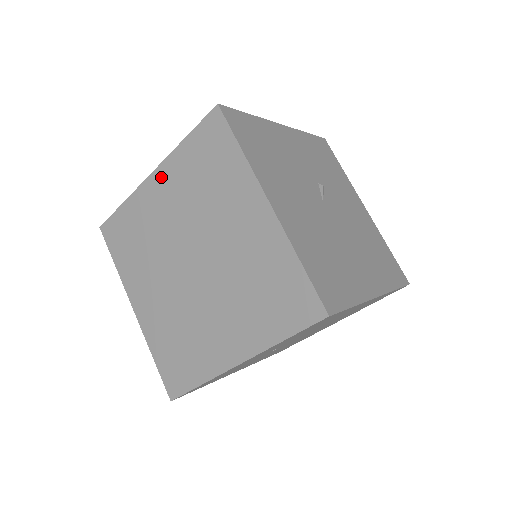
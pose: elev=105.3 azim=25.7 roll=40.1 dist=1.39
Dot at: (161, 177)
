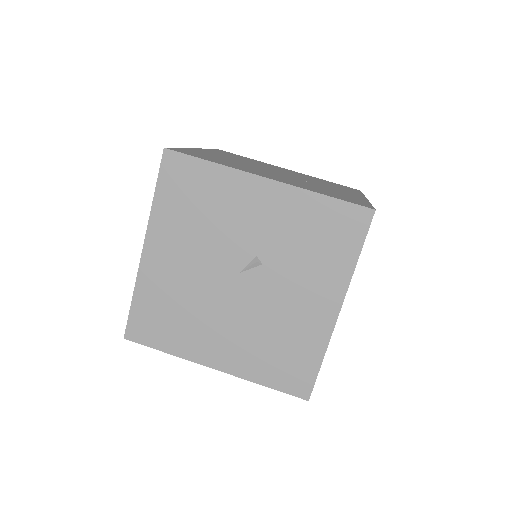
Dot at: occluded
